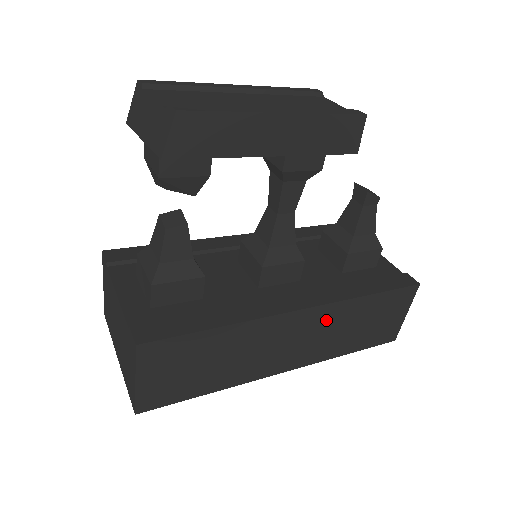
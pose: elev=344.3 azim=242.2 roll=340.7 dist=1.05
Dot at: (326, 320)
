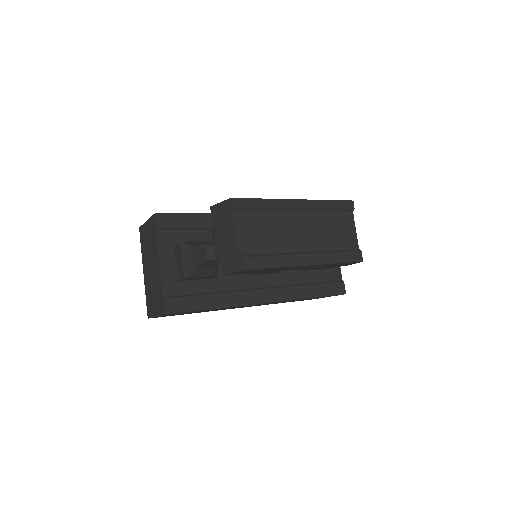
Dot at: occluded
